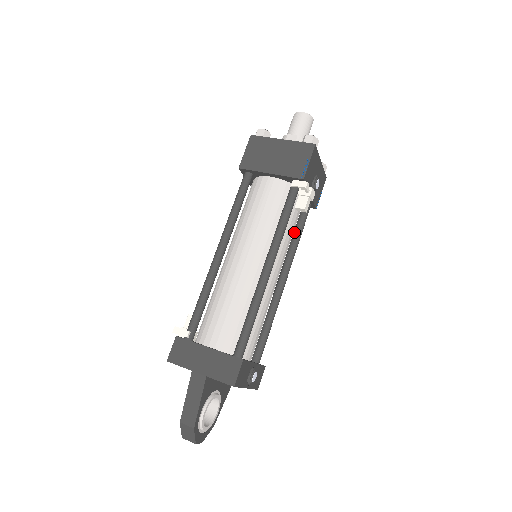
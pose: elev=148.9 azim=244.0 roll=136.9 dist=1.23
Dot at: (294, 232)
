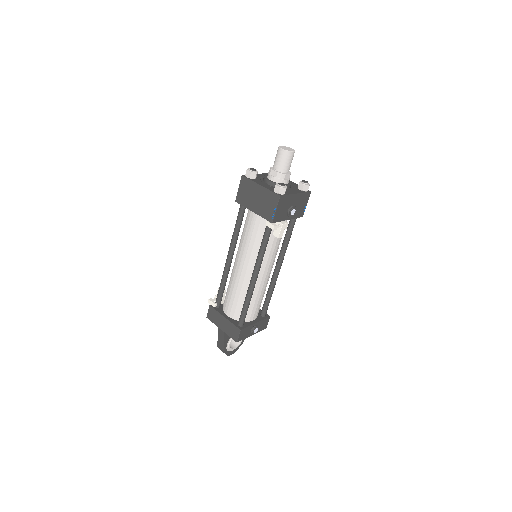
Dot at: occluded
